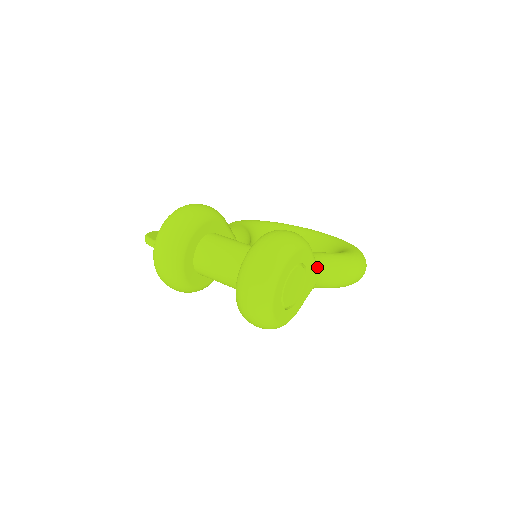
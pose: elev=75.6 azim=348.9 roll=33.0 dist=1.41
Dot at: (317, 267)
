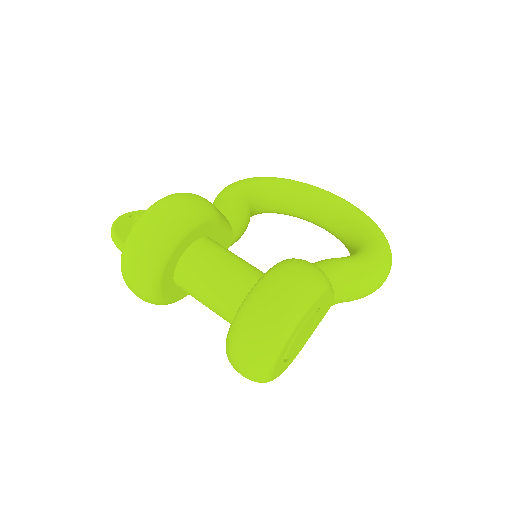
Dot at: (333, 295)
